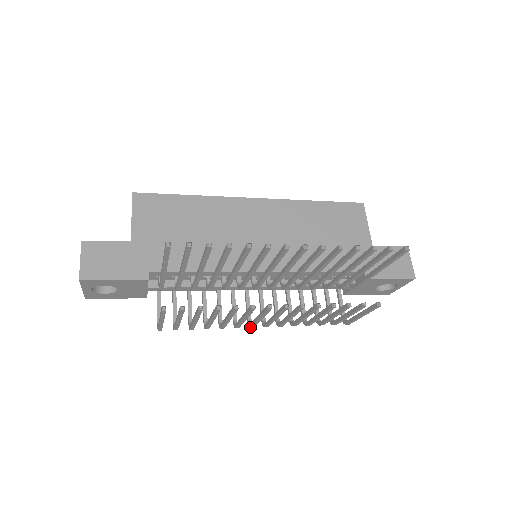
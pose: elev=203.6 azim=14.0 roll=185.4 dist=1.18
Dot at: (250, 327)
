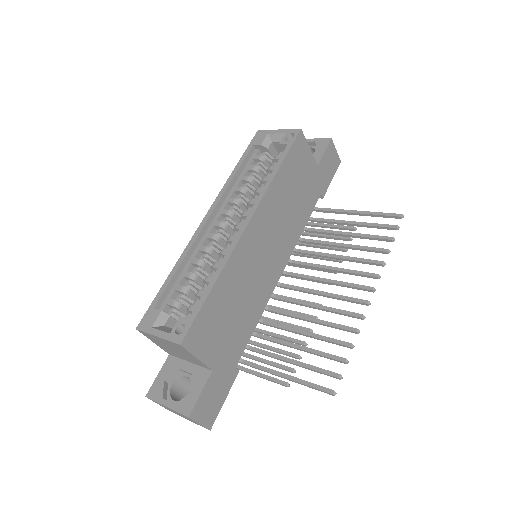
Dot at: occluded
